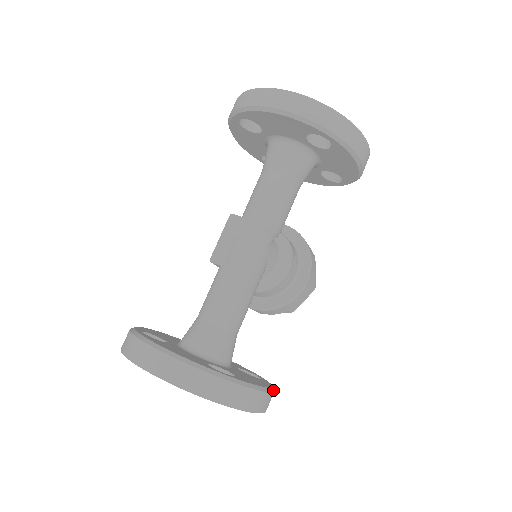
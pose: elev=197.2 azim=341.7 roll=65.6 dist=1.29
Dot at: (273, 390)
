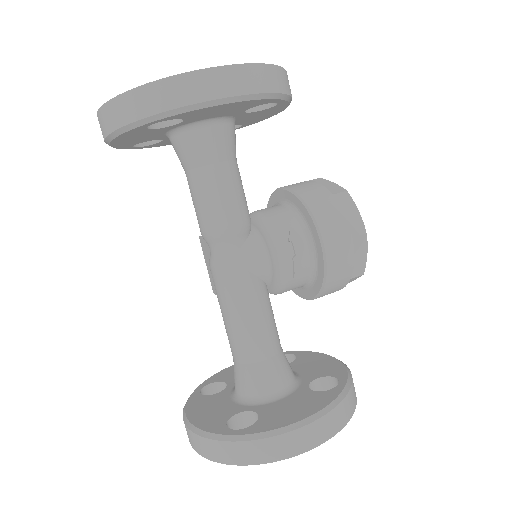
Dot at: (324, 412)
